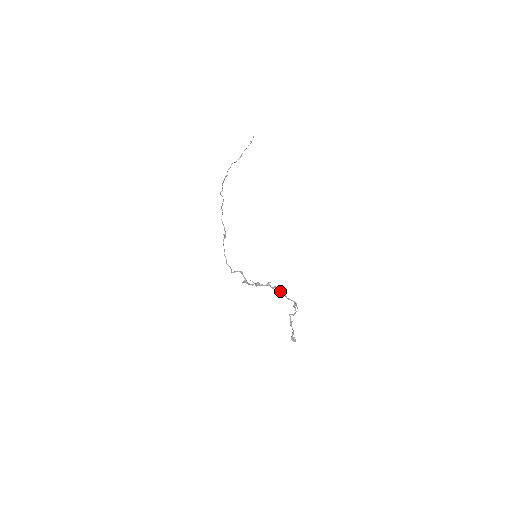
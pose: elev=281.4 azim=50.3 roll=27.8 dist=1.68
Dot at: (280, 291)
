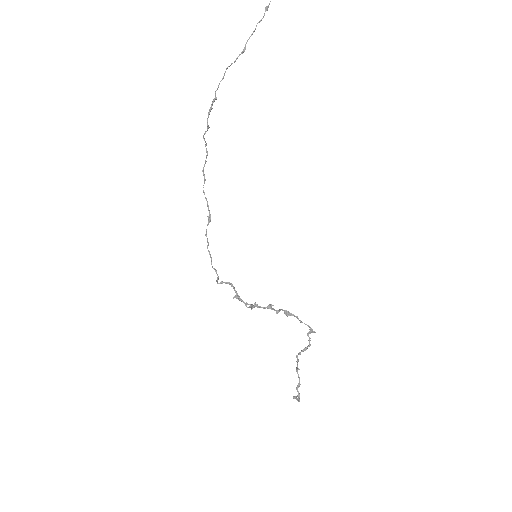
Dot at: (289, 313)
